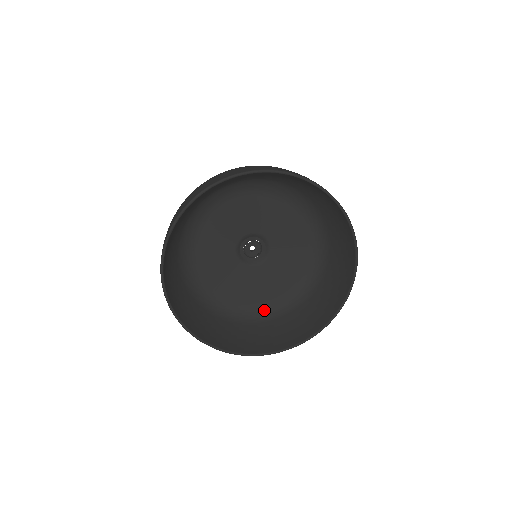
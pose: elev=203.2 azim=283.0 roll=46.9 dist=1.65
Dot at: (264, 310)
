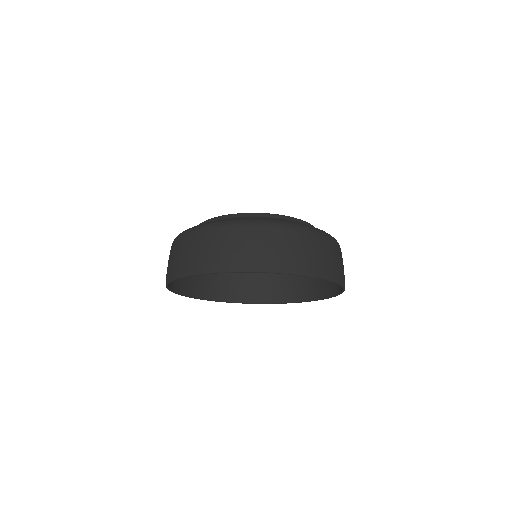
Dot at: occluded
